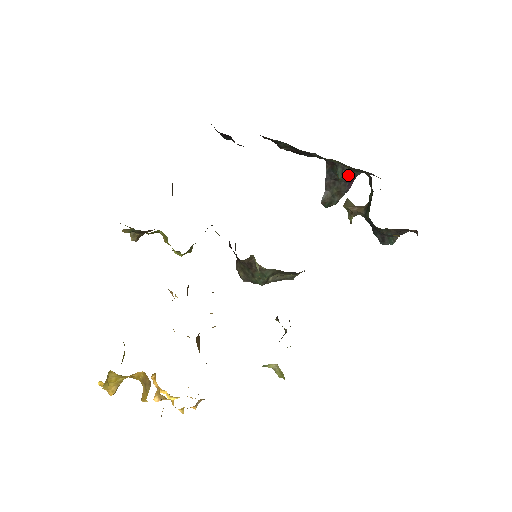
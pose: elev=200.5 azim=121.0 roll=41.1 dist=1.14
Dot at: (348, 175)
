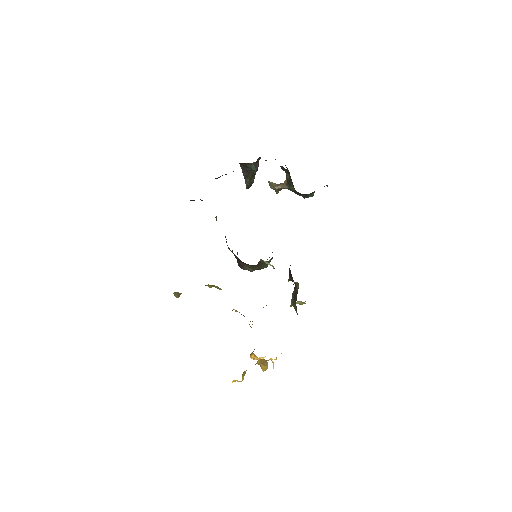
Dot at: occluded
